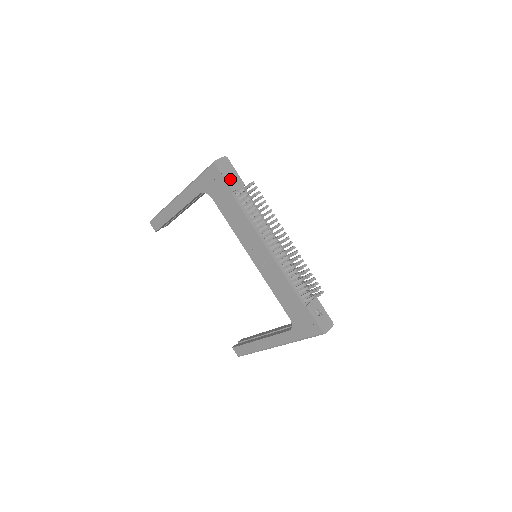
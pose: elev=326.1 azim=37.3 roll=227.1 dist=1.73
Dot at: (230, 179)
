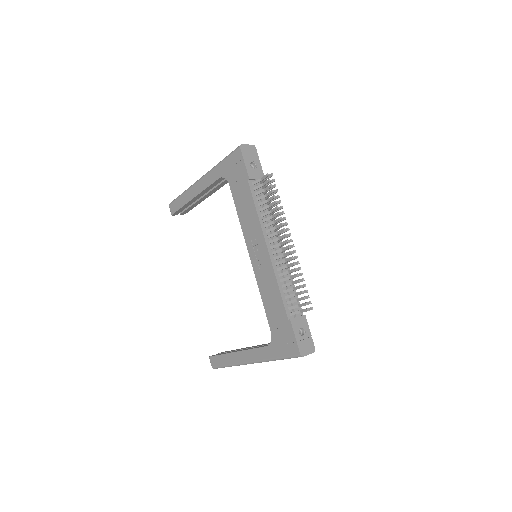
Dot at: occluded
